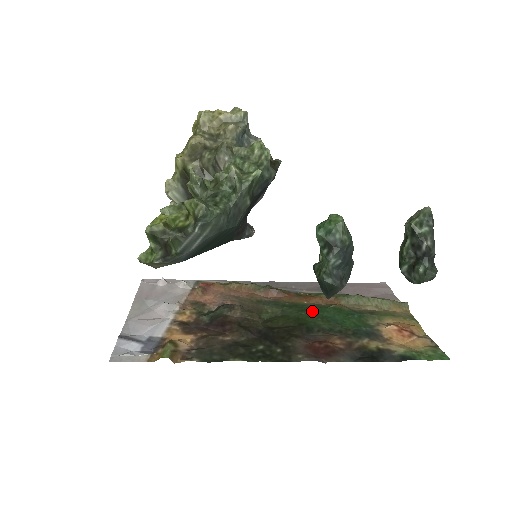
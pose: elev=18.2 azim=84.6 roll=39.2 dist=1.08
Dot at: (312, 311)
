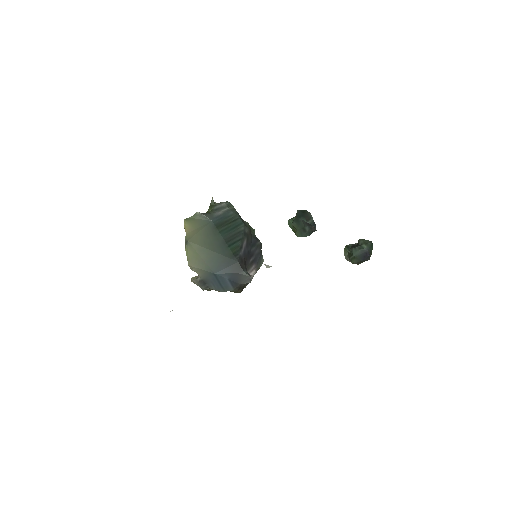
Dot at: occluded
